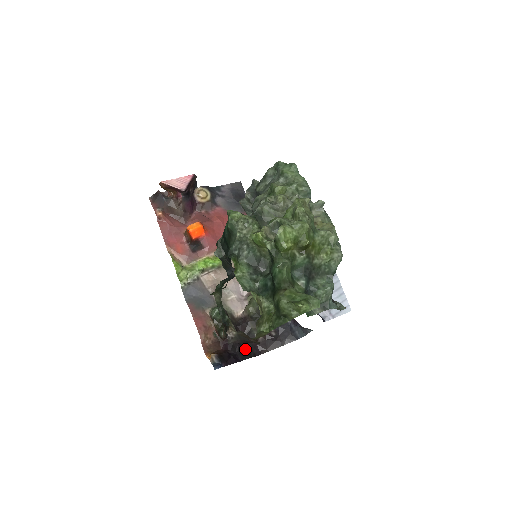
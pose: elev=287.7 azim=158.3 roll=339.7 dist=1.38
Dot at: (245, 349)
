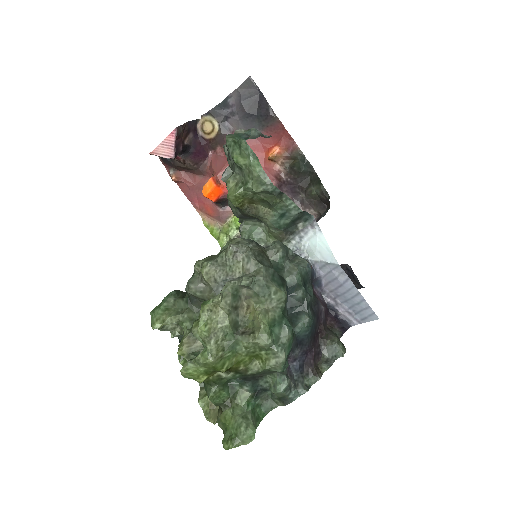
Dot at: occluded
